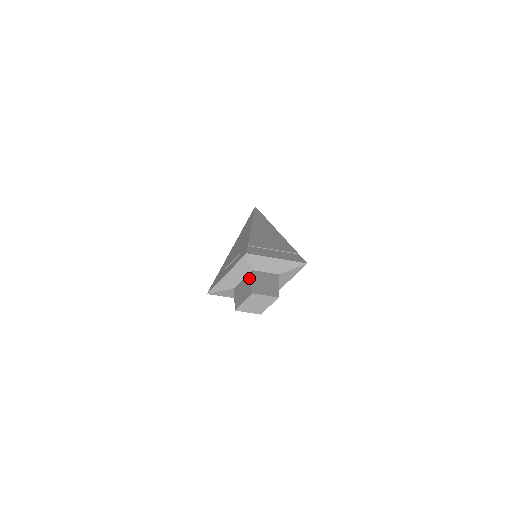
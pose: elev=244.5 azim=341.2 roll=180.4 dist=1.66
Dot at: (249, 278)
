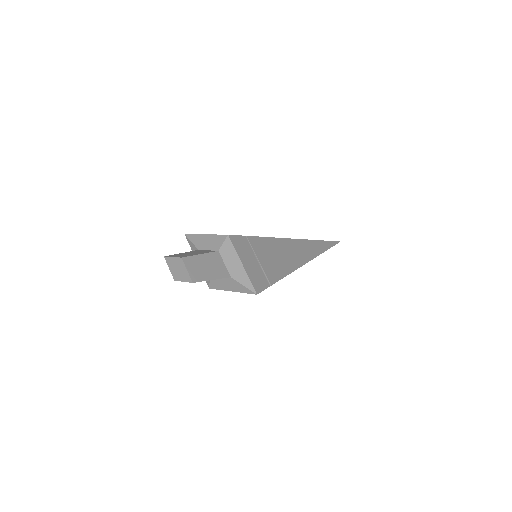
Dot at: (206, 252)
